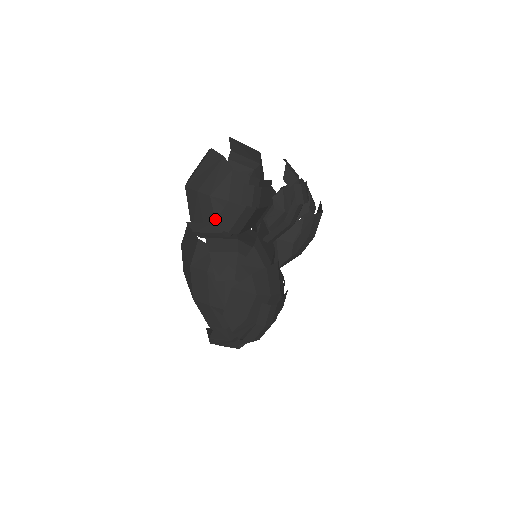
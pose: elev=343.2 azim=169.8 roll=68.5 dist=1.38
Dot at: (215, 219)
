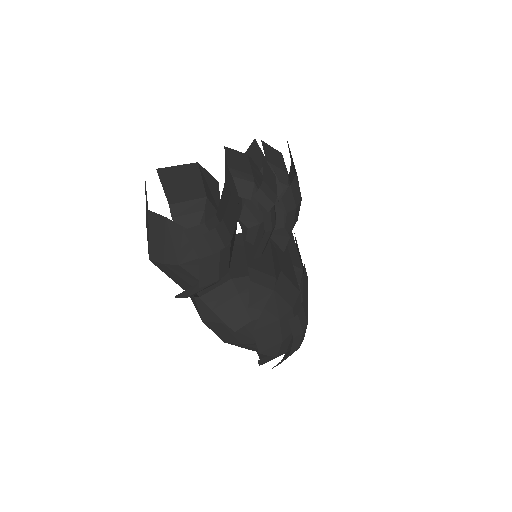
Dot at: (198, 279)
